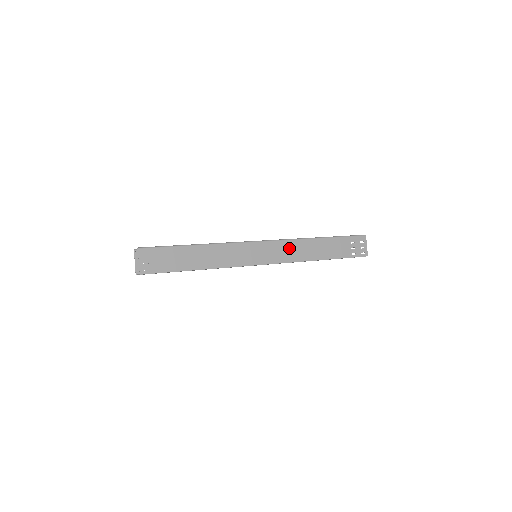
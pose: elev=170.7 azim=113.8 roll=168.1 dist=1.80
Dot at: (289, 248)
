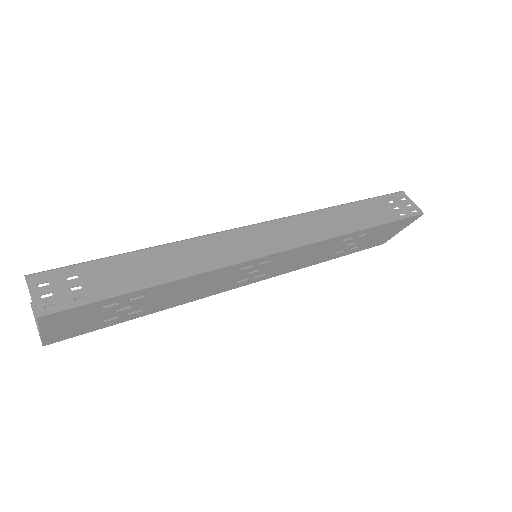
Dot at: (302, 225)
